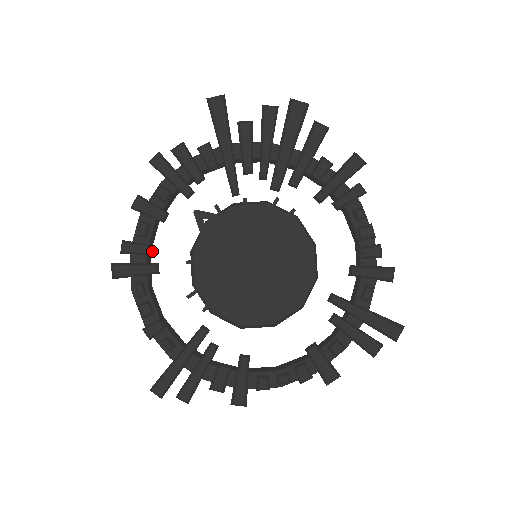
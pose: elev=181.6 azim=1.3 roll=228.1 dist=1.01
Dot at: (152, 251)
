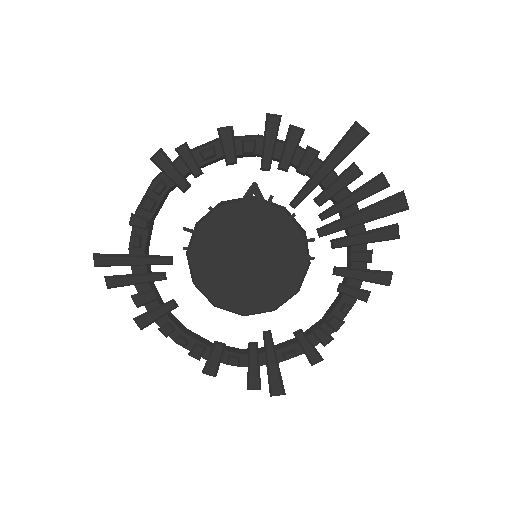
Dot at: (197, 174)
